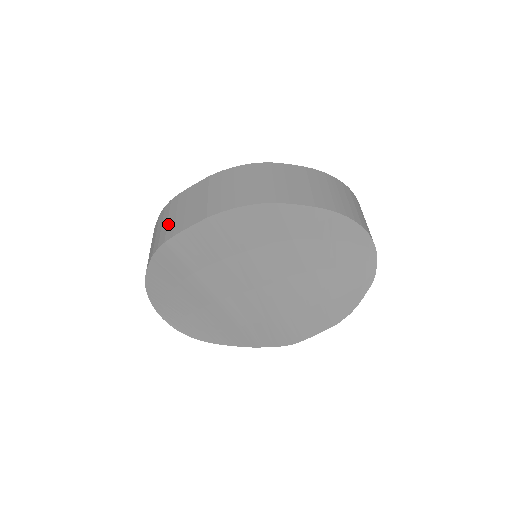
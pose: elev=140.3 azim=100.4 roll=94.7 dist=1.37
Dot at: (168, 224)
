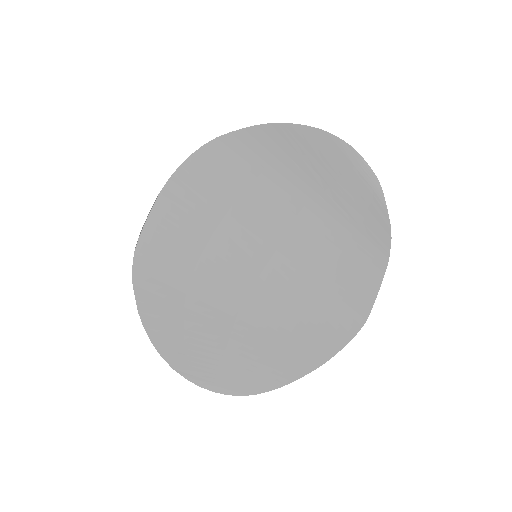
Dot at: occluded
